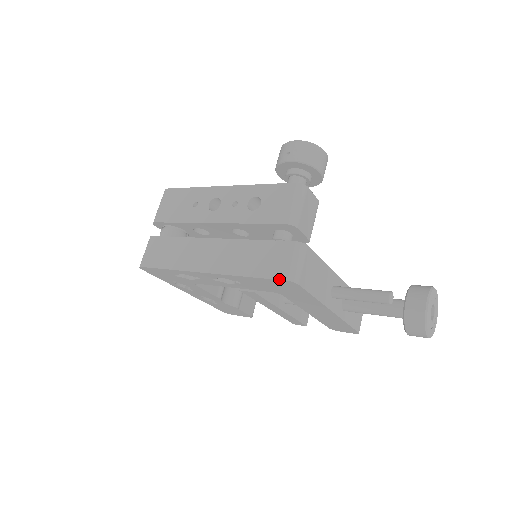
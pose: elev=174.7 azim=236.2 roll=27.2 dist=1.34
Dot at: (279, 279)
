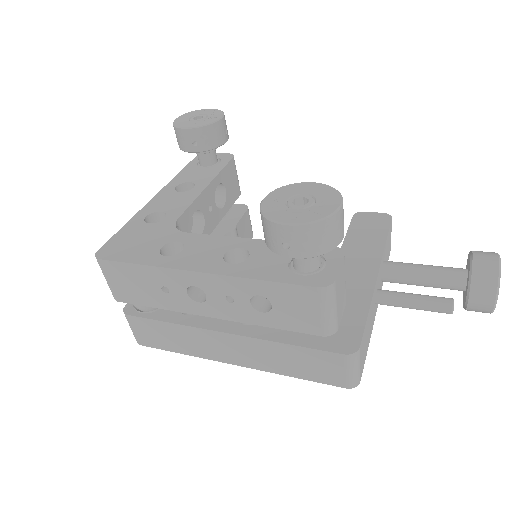
Dot at: (337, 386)
